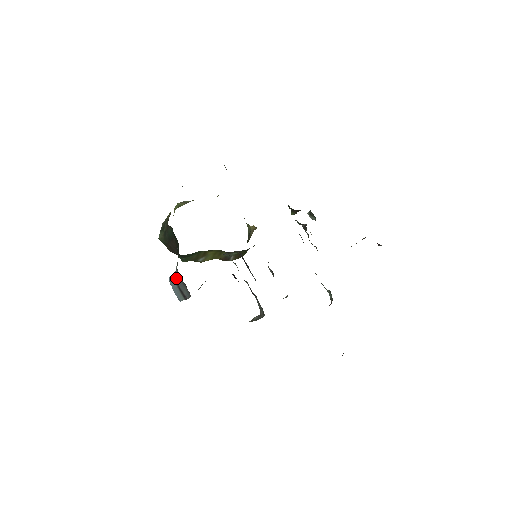
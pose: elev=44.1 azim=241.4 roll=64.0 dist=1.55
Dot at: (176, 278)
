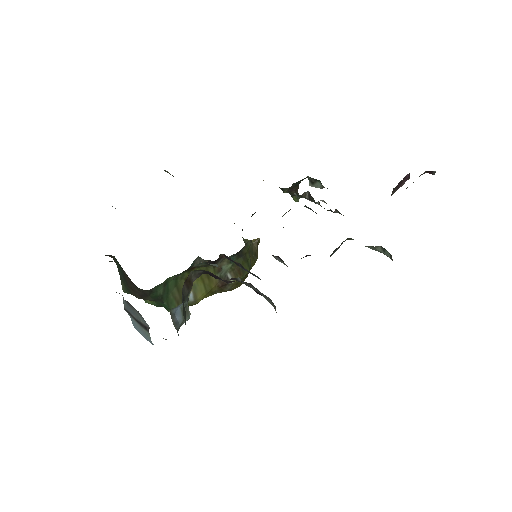
Dot at: (125, 307)
